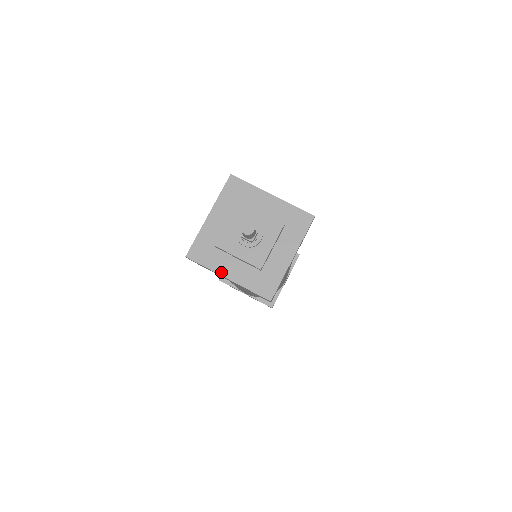
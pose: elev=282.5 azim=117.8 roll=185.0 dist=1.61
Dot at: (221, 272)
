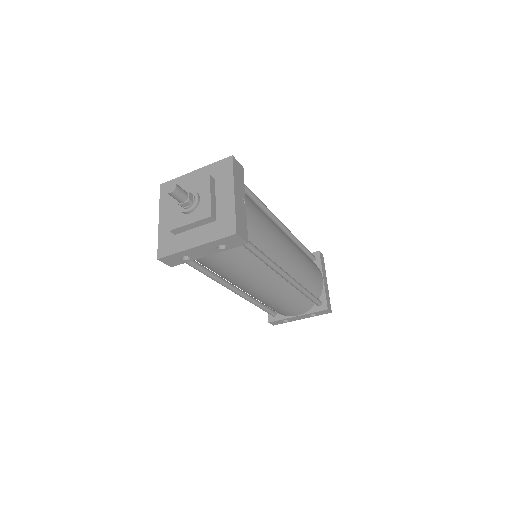
Dot at: (161, 212)
